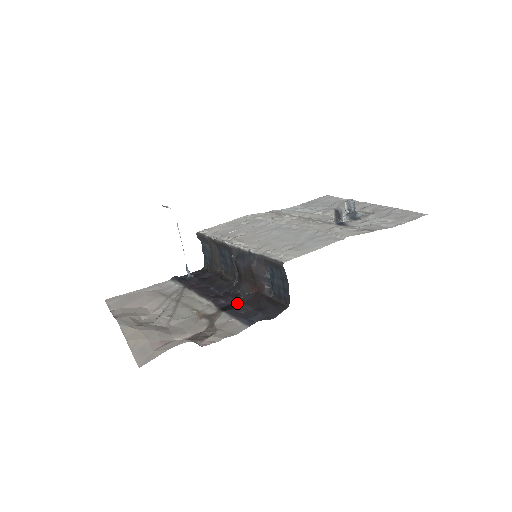
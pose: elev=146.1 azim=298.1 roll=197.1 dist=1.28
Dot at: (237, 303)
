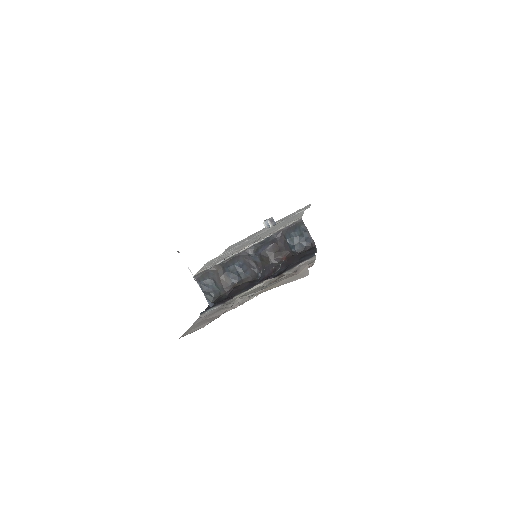
Dot at: (281, 271)
